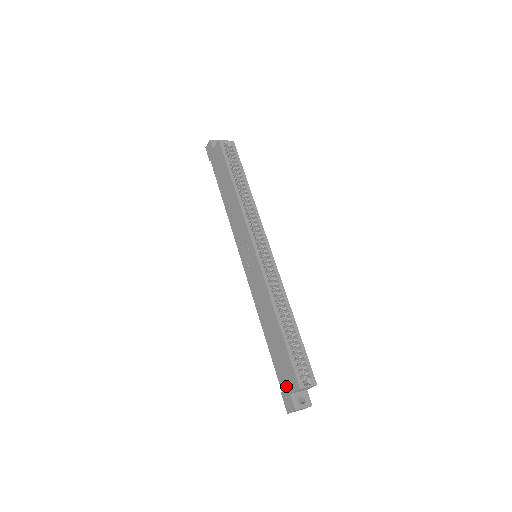
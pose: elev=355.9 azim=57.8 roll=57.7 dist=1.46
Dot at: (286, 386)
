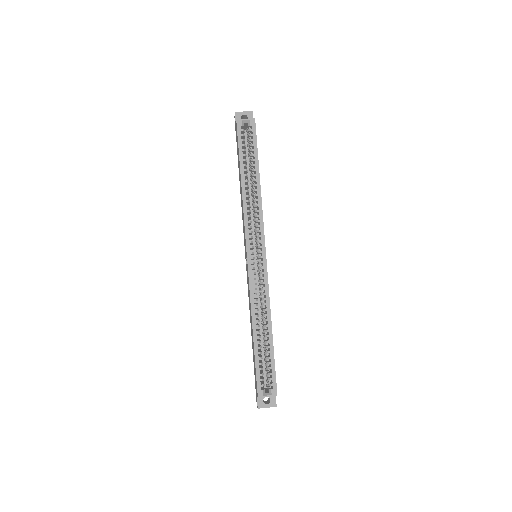
Dot at: occluded
